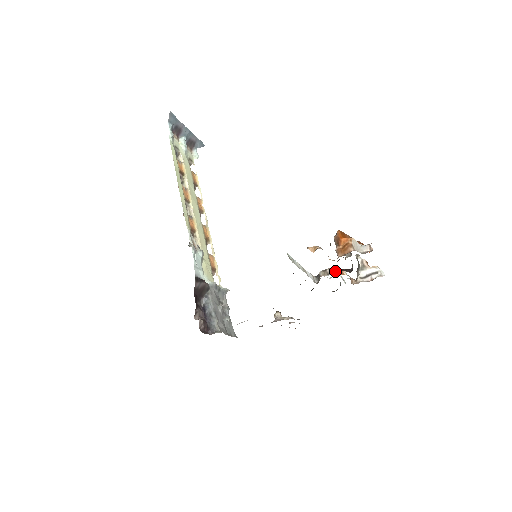
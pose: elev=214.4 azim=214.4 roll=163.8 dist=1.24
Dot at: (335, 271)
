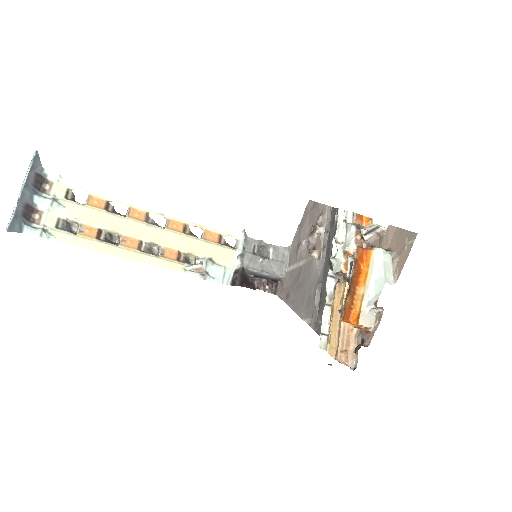
Dot at: occluded
